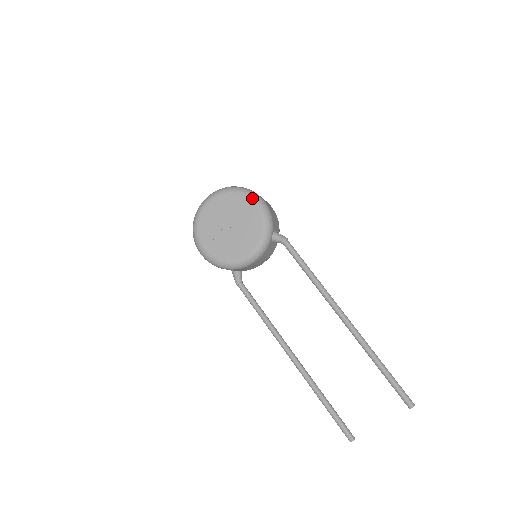
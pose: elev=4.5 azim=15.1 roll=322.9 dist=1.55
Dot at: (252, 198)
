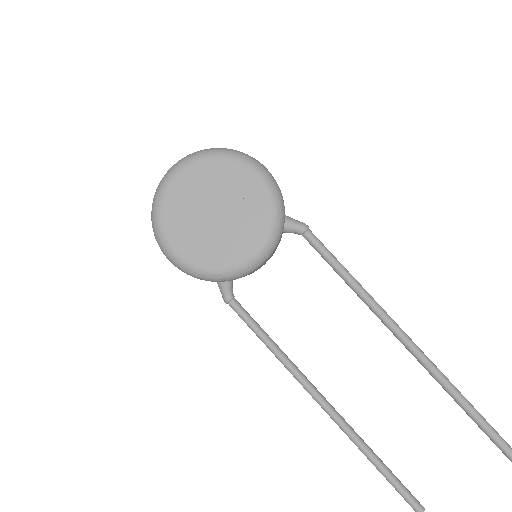
Dot at: (249, 165)
